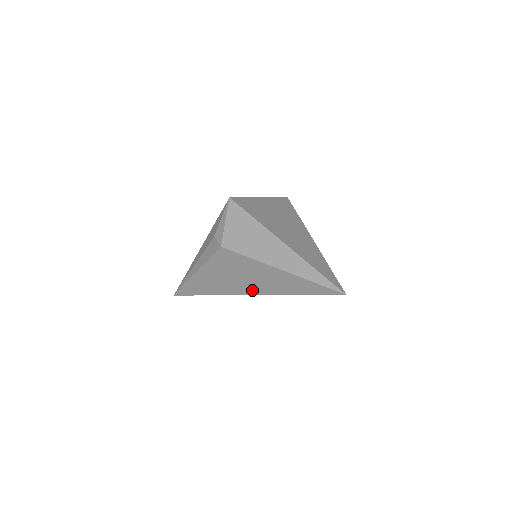
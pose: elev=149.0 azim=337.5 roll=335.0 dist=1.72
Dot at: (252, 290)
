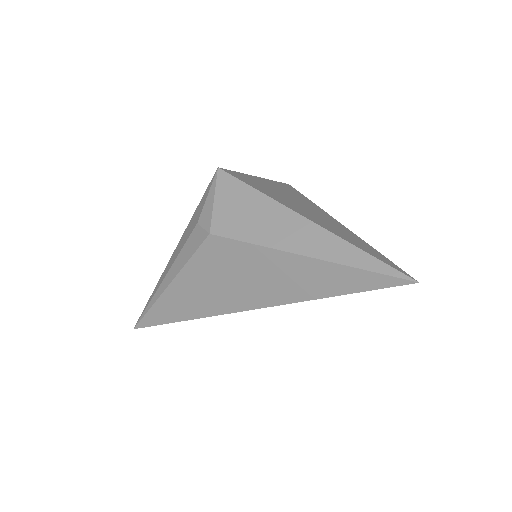
Dot at: (257, 300)
